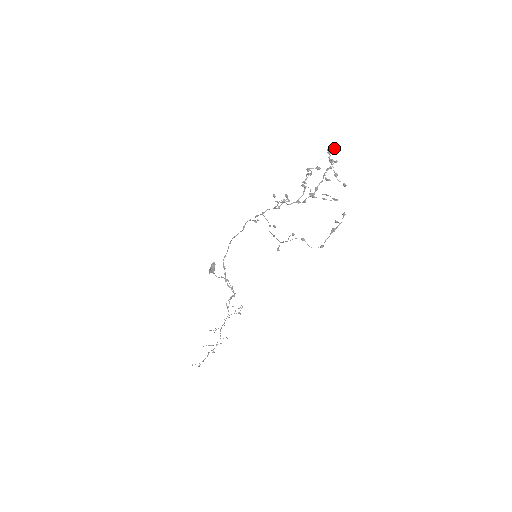
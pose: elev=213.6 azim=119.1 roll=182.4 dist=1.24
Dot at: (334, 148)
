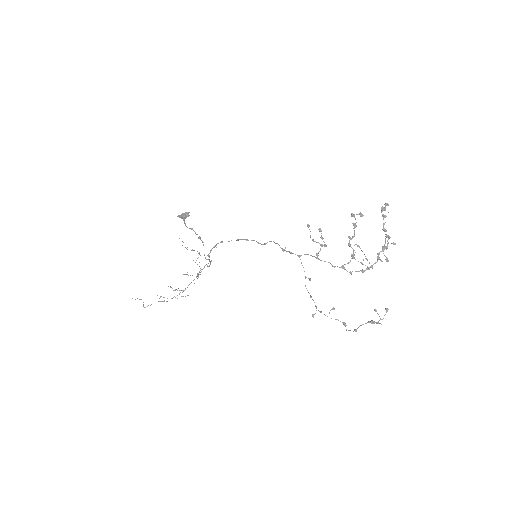
Dot at: occluded
